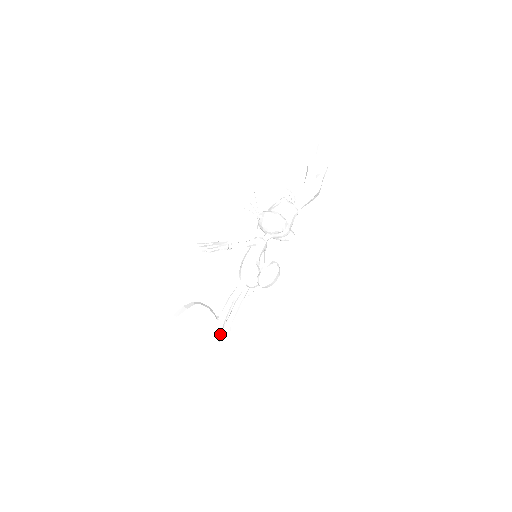
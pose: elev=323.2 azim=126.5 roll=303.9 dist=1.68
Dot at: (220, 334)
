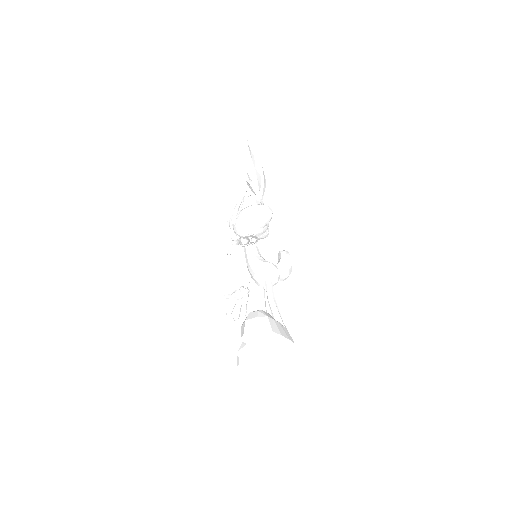
Dot at: (290, 336)
